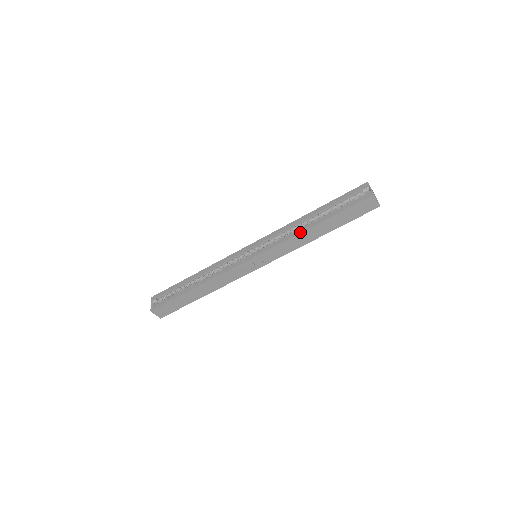
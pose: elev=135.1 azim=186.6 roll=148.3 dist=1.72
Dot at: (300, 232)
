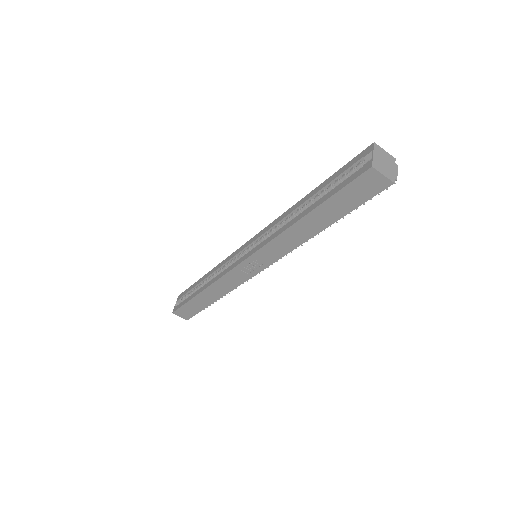
Dot at: (286, 228)
